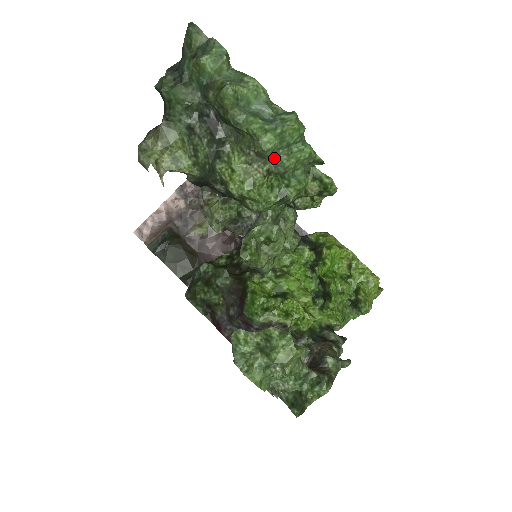
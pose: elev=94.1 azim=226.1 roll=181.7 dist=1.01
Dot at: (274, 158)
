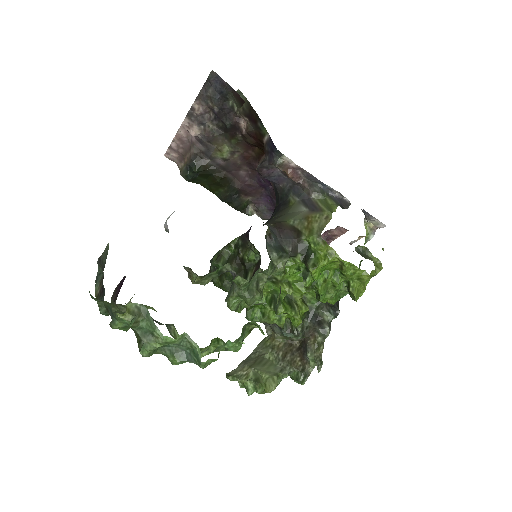
Dot at: (206, 350)
